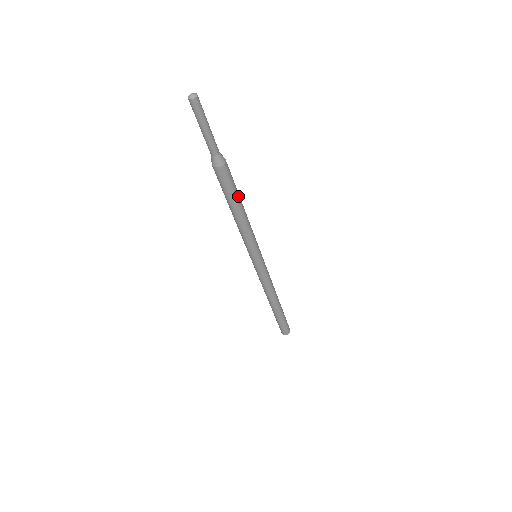
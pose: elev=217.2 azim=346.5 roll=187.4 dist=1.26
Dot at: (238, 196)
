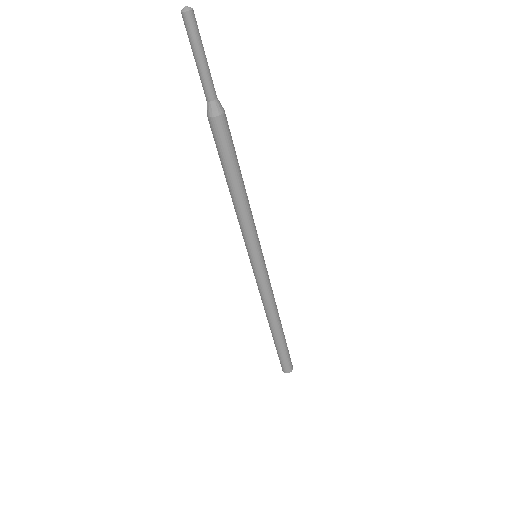
Dot at: (238, 164)
